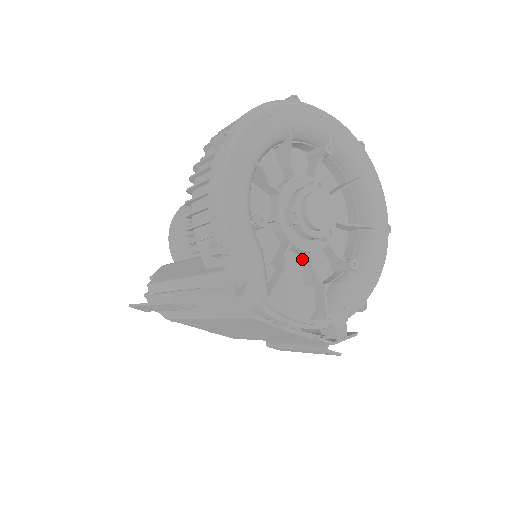
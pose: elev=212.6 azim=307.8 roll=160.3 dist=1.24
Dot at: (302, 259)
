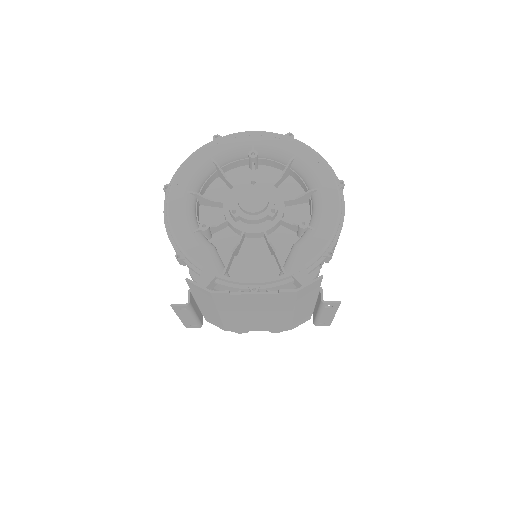
Dot at: (265, 240)
